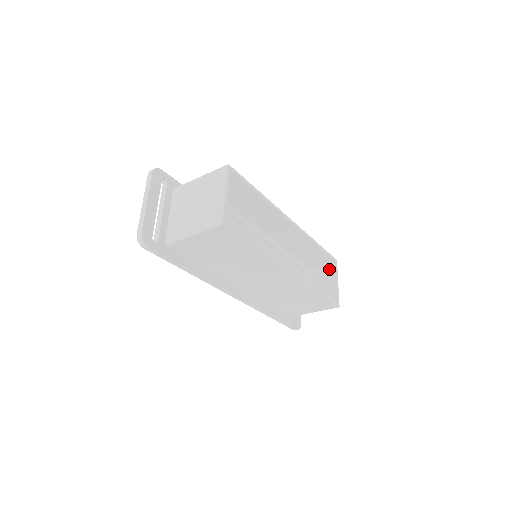
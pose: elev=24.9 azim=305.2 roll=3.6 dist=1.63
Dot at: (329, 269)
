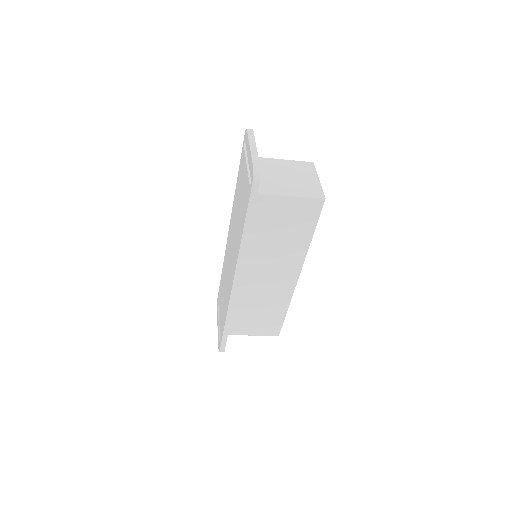
Dot at: occluded
